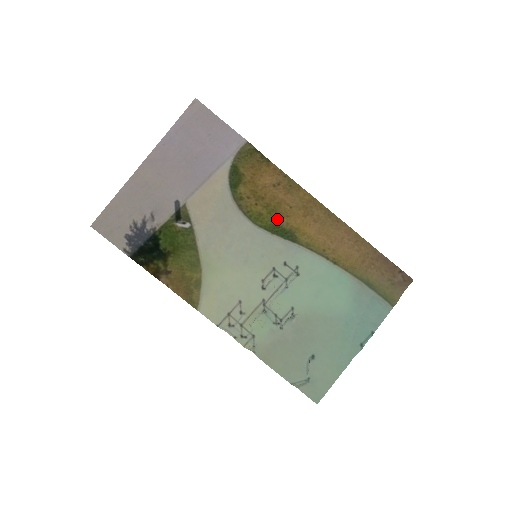
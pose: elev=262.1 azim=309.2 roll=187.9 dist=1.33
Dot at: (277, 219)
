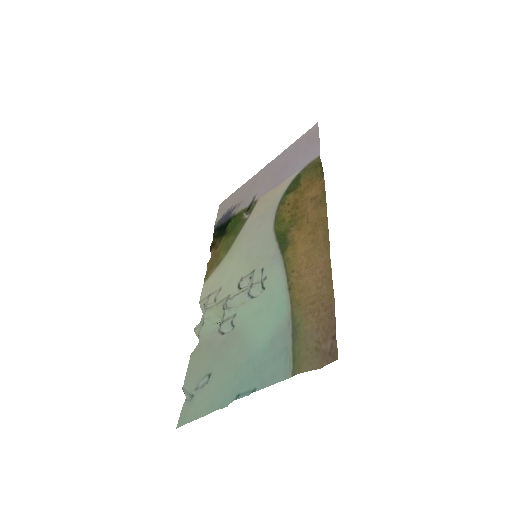
Dot at: (290, 229)
